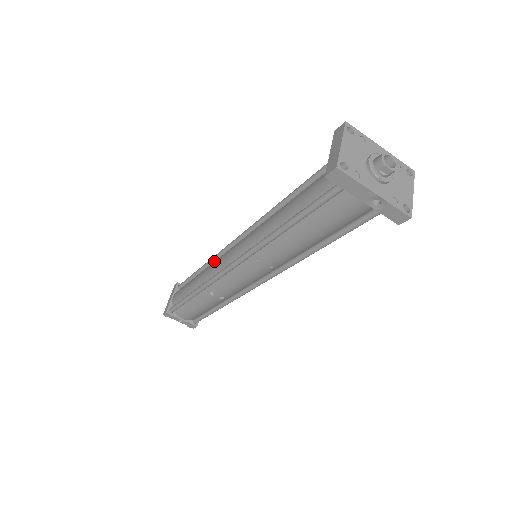
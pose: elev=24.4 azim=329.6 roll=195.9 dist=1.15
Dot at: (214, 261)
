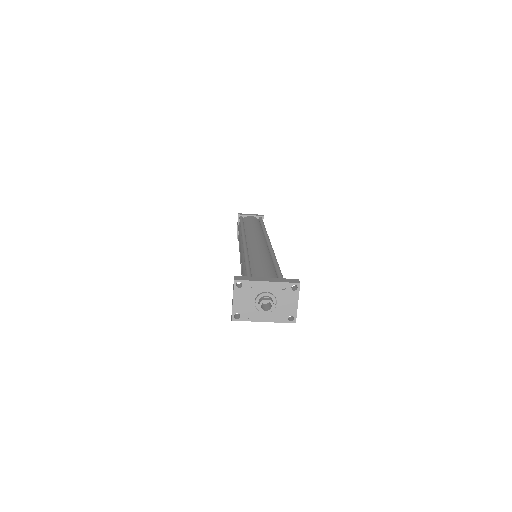
Dot at: occluded
